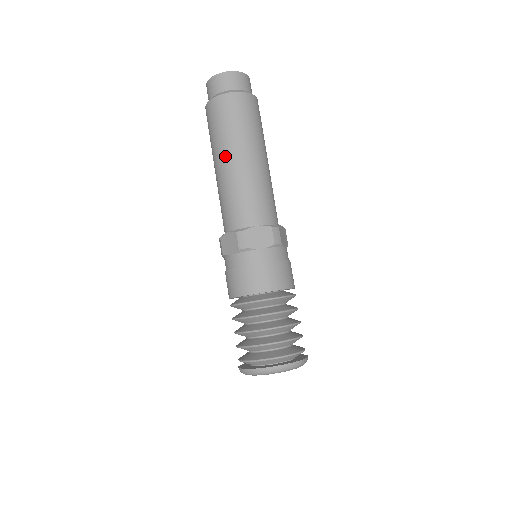
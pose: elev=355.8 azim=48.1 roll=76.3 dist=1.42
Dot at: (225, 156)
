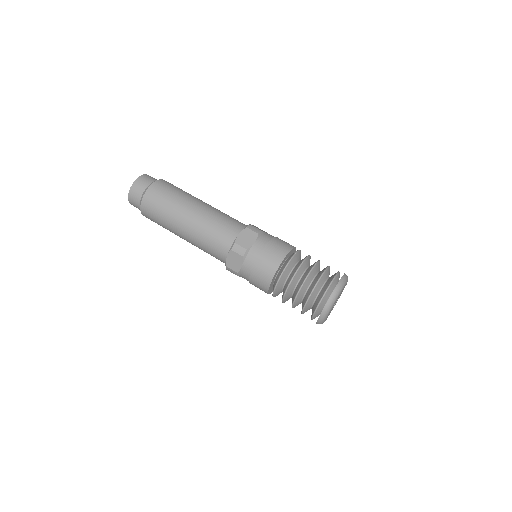
Dot at: (193, 203)
